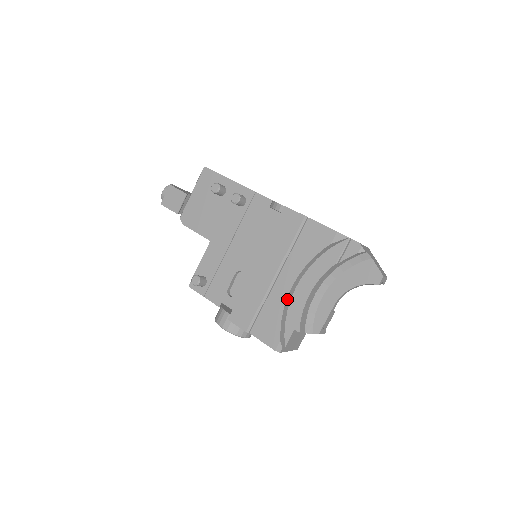
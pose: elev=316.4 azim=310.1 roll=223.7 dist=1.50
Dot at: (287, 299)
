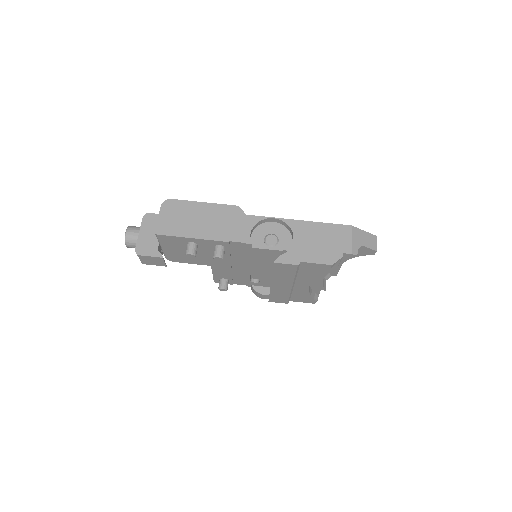
Dot at: (308, 288)
